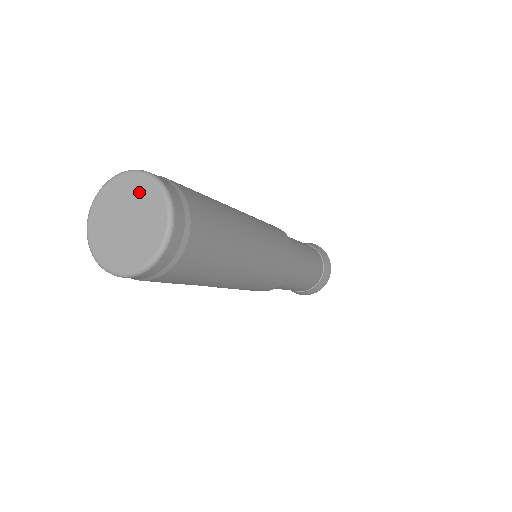
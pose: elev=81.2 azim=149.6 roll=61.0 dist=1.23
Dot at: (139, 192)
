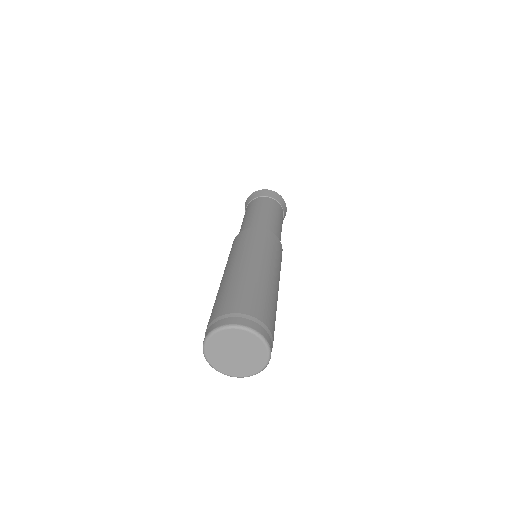
Dot at: (226, 339)
